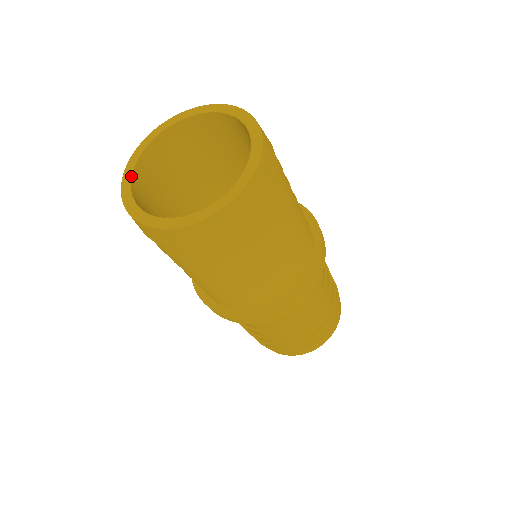
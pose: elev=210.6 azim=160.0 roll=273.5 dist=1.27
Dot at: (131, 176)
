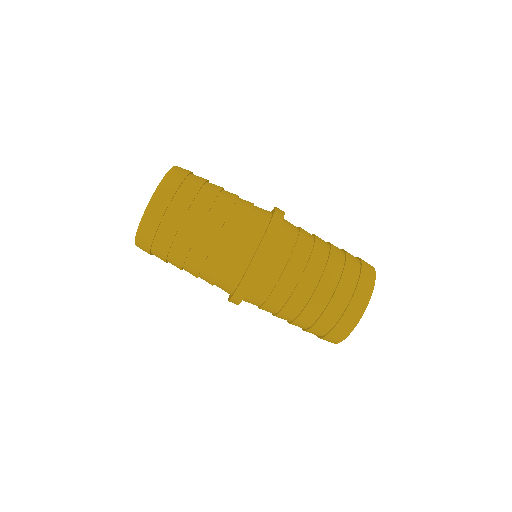
Dot at: occluded
